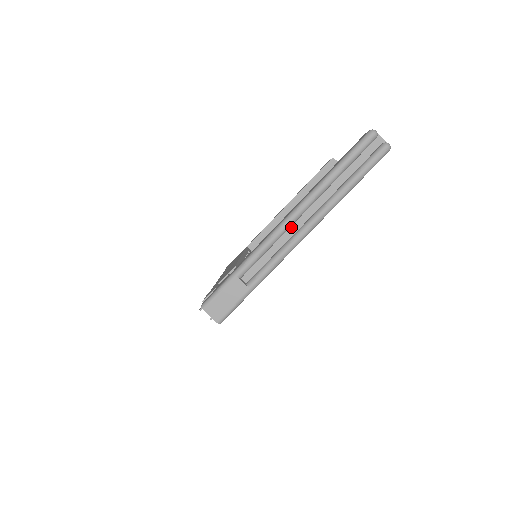
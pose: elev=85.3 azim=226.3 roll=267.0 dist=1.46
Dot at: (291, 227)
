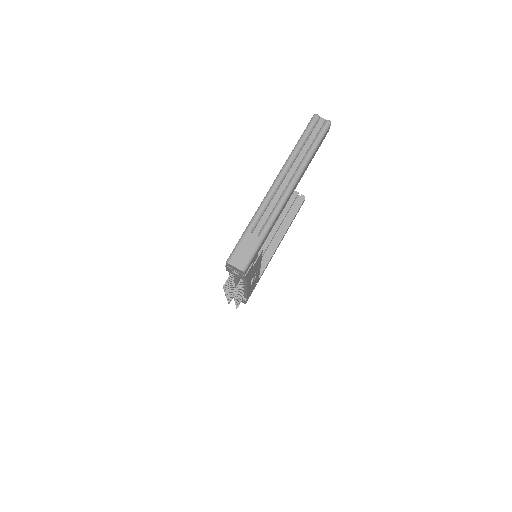
Dot at: (279, 189)
